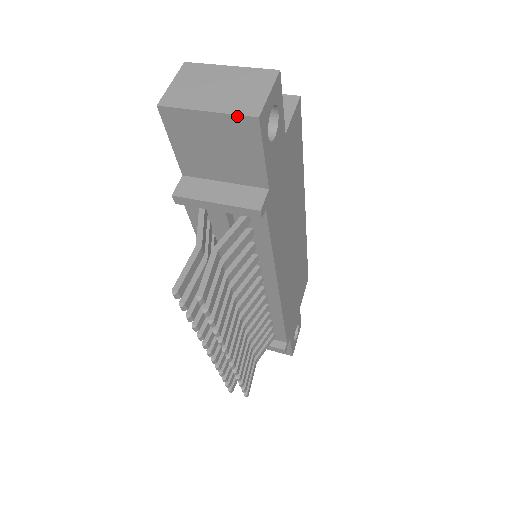
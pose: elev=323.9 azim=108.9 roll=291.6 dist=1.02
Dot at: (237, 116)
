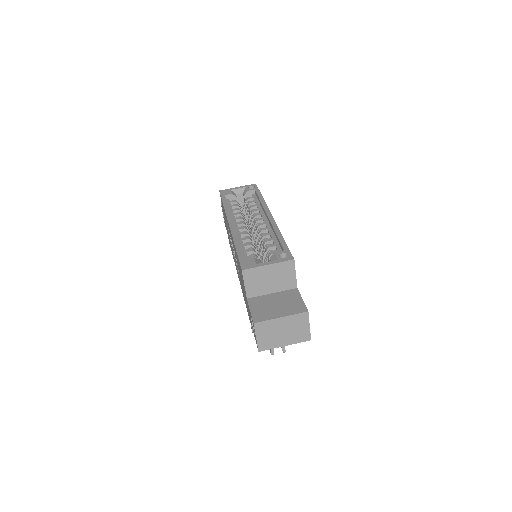
Dot at: (300, 342)
